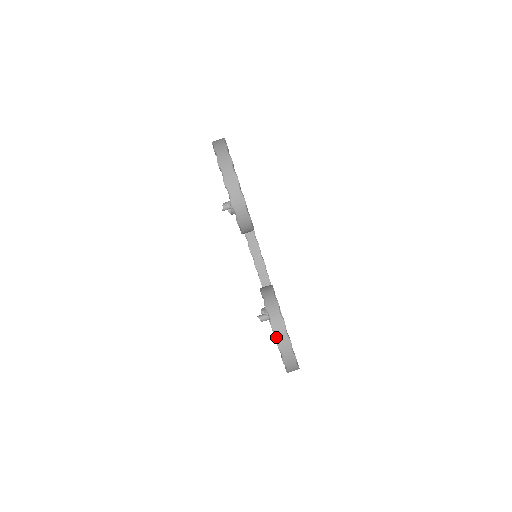
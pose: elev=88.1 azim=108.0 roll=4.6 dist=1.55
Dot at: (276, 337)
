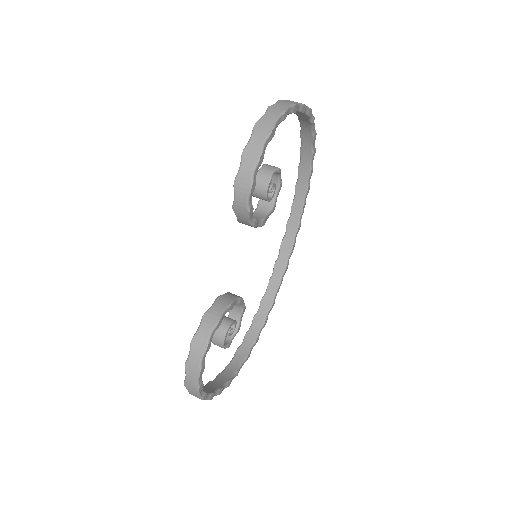
Dot at: (189, 354)
